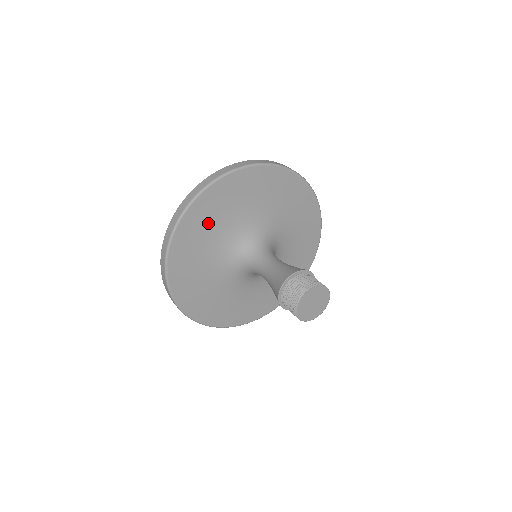
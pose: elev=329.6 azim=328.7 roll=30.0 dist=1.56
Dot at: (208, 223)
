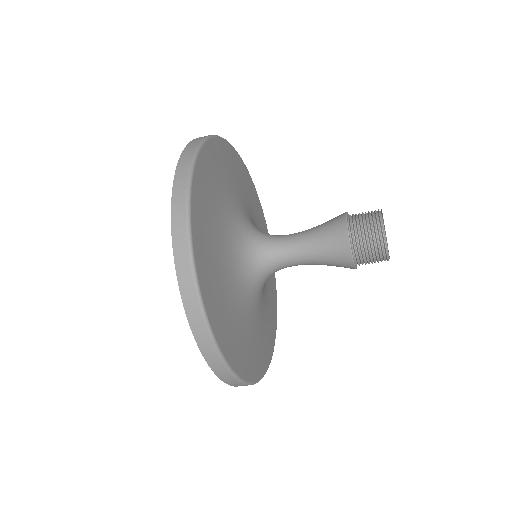
Dot at: (212, 197)
